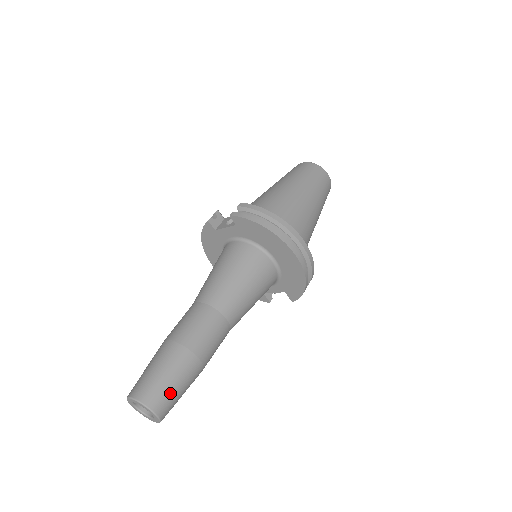
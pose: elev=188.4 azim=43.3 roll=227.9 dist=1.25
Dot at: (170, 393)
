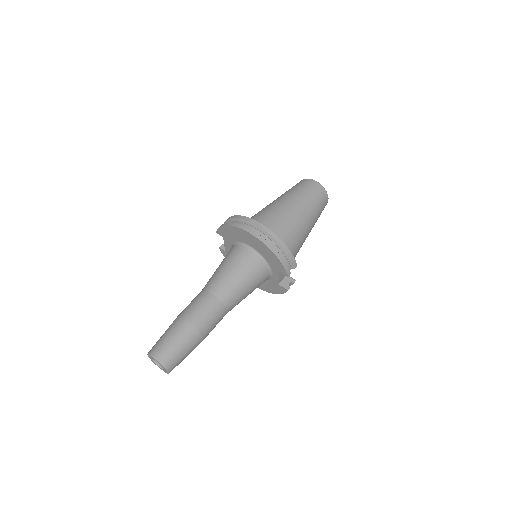
Dot at: (167, 345)
